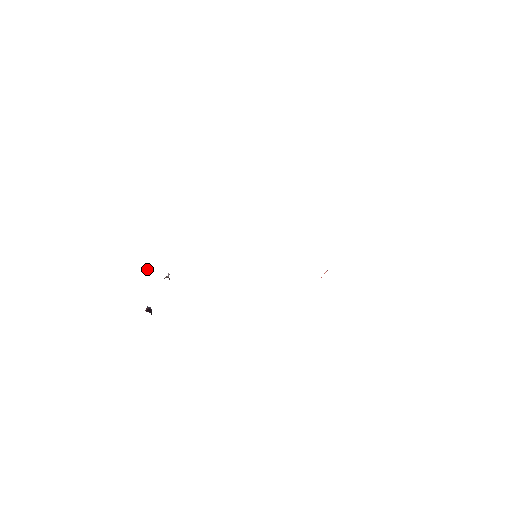
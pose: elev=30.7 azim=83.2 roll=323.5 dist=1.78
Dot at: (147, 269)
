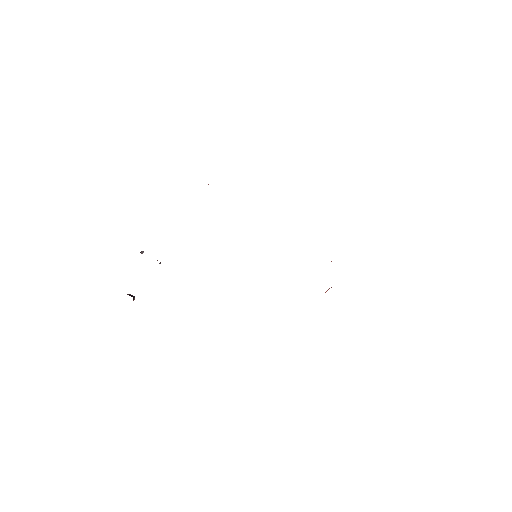
Dot at: occluded
